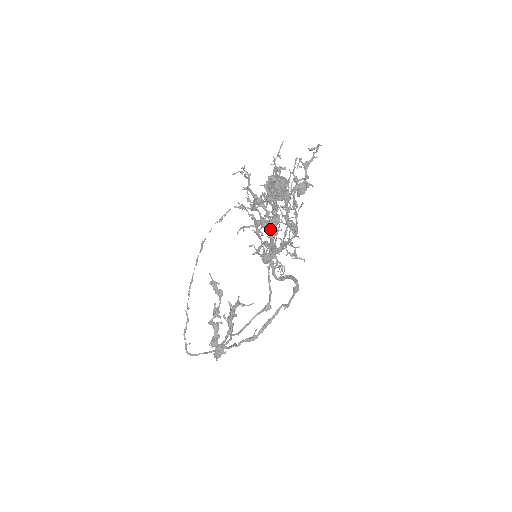
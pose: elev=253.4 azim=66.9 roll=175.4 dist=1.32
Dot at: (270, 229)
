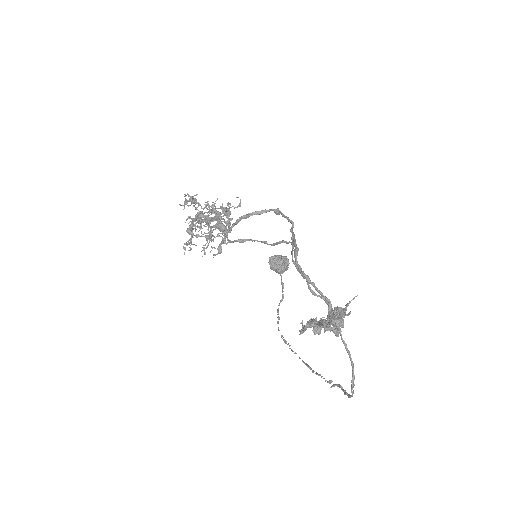
Dot at: occluded
